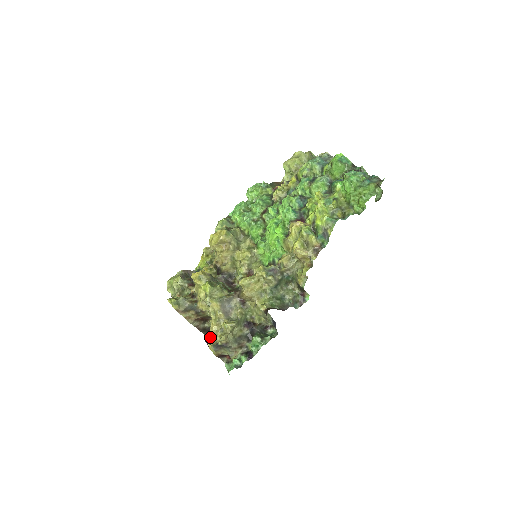
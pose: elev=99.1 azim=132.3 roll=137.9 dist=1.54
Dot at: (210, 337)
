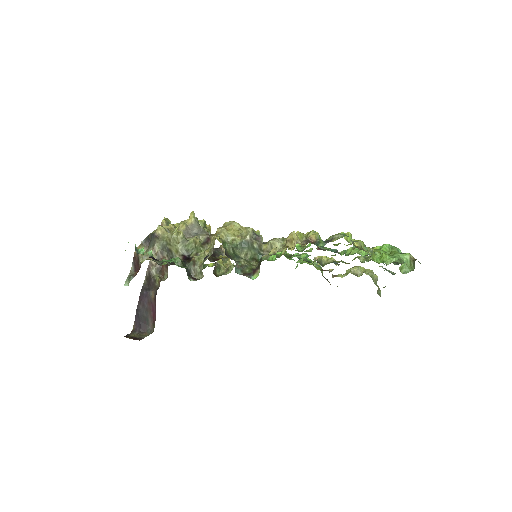
Dot at: occluded
